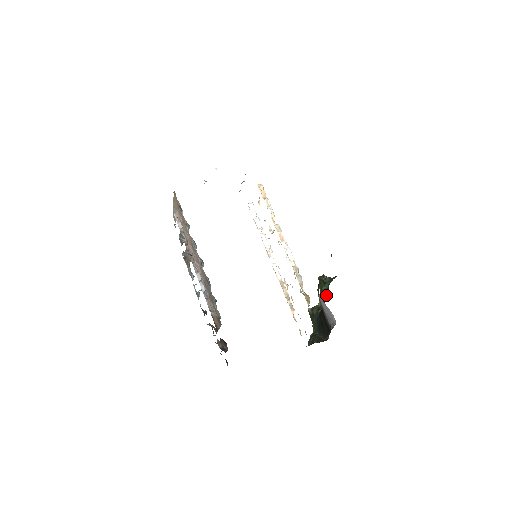
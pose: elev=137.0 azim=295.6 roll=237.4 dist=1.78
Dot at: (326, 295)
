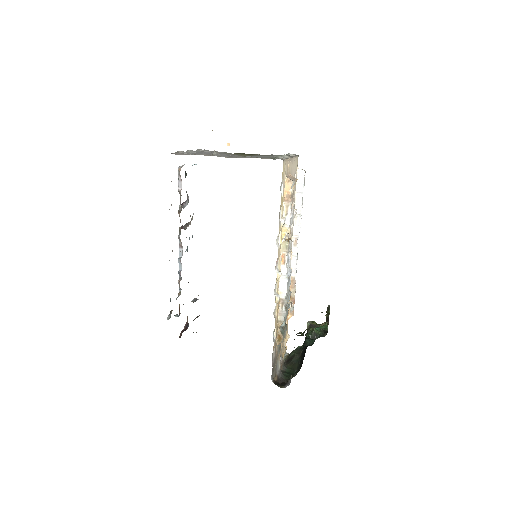
Dot at: (311, 340)
